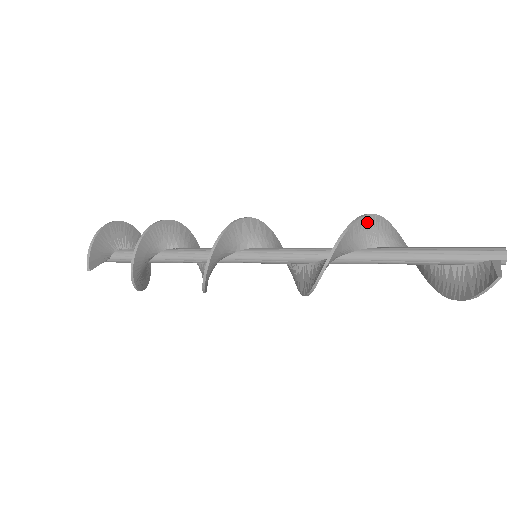
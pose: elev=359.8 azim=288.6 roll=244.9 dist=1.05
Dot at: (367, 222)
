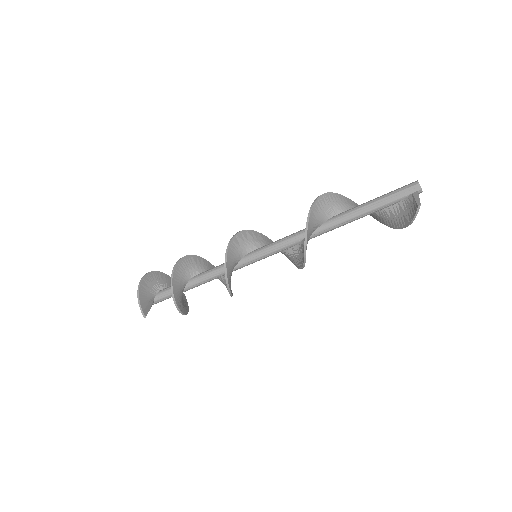
Dot at: (321, 202)
